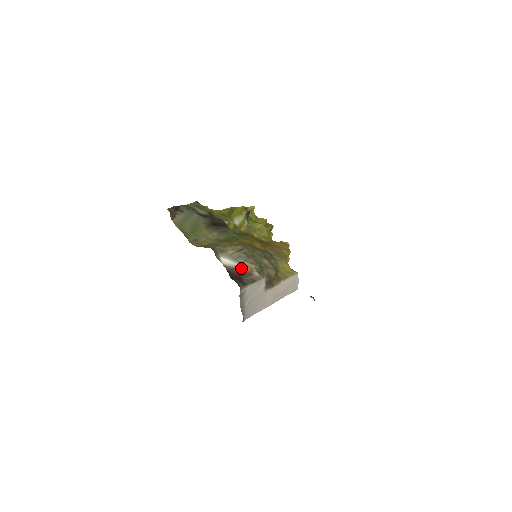
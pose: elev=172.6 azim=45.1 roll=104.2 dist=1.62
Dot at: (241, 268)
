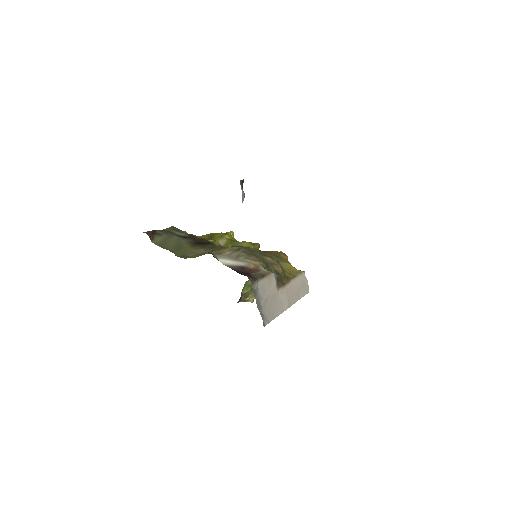
Dot at: (245, 266)
